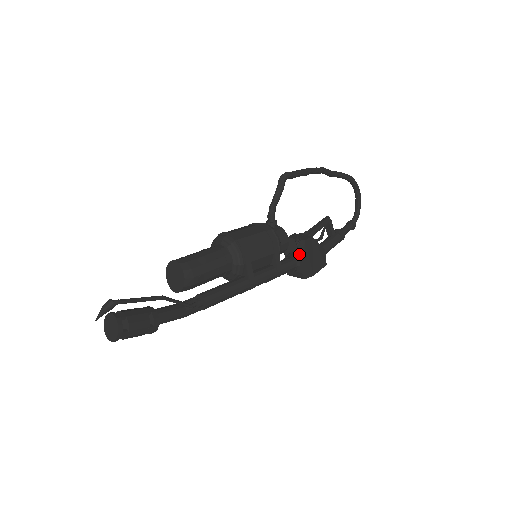
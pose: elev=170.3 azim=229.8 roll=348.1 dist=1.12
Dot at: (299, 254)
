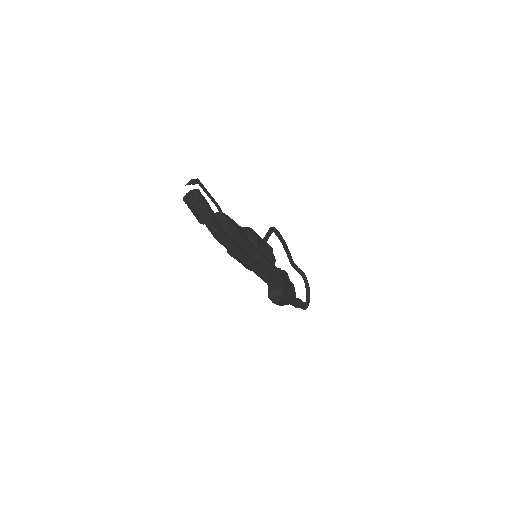
Dot at: (280, 277)
